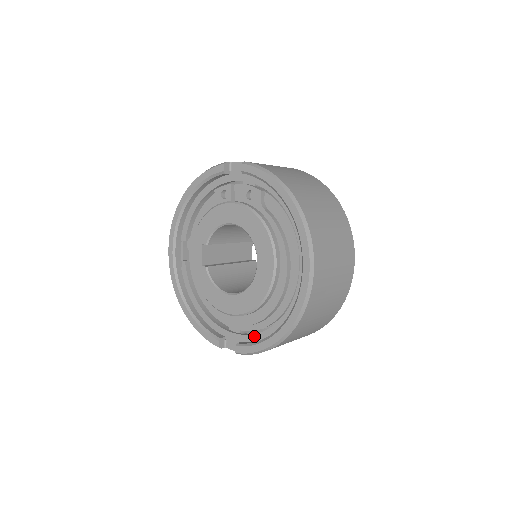
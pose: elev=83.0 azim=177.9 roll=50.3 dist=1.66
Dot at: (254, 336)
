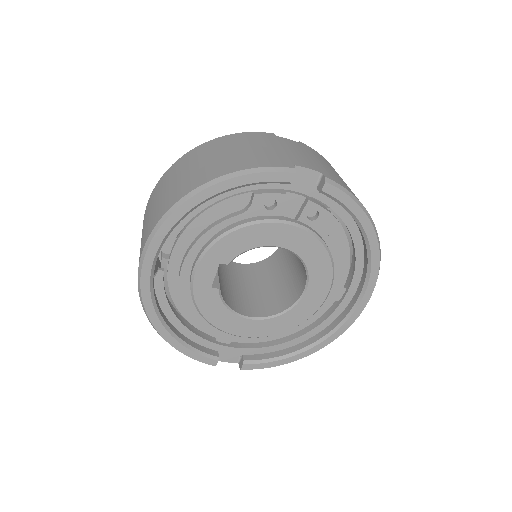
Dot at: (263, 349)
